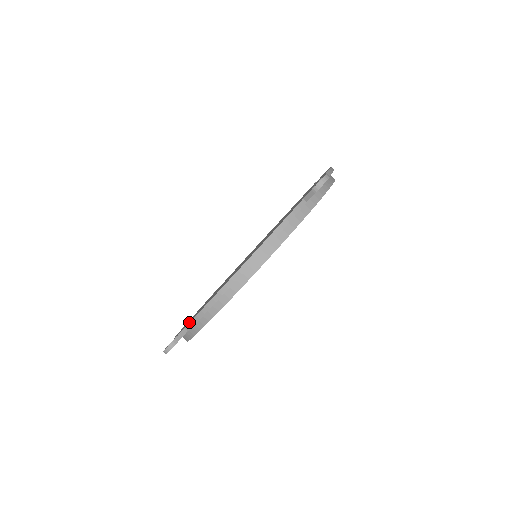
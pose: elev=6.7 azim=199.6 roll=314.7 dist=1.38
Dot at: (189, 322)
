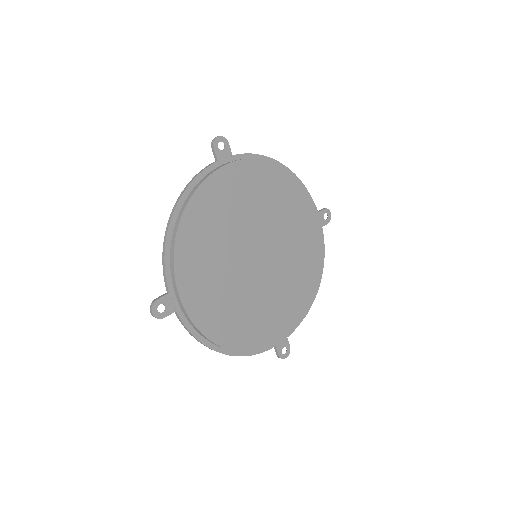
Dot at: occluded
